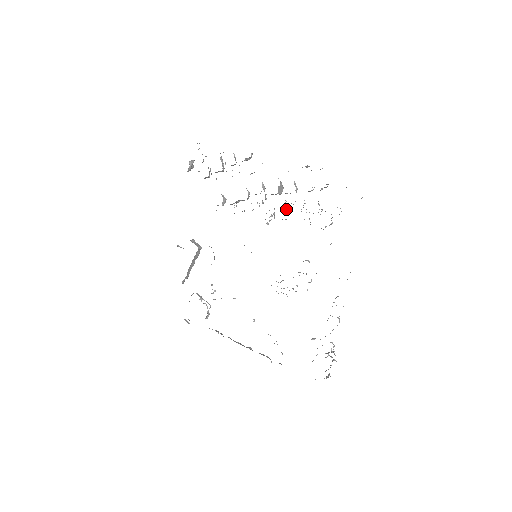
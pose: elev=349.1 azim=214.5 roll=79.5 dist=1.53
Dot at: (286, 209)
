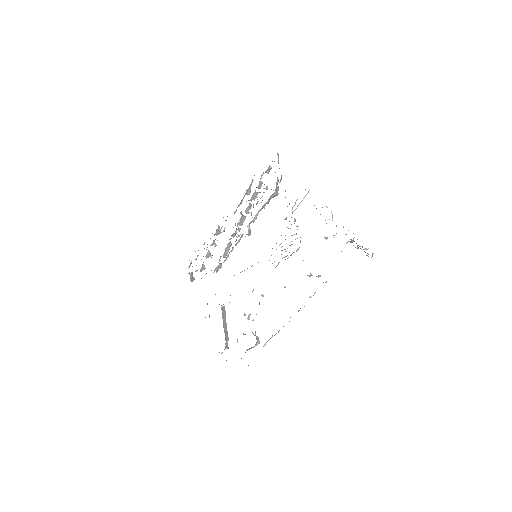
Dot at: (251, 213)
